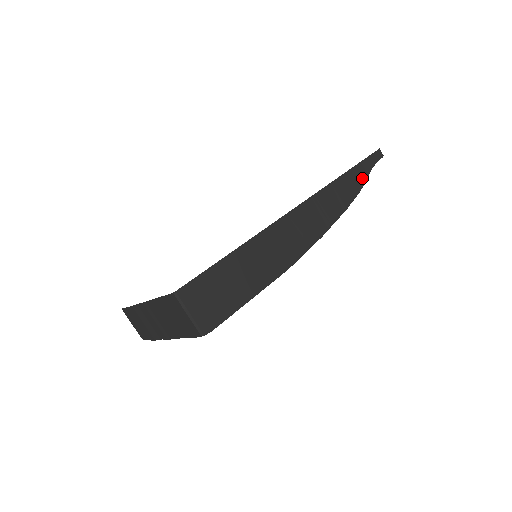
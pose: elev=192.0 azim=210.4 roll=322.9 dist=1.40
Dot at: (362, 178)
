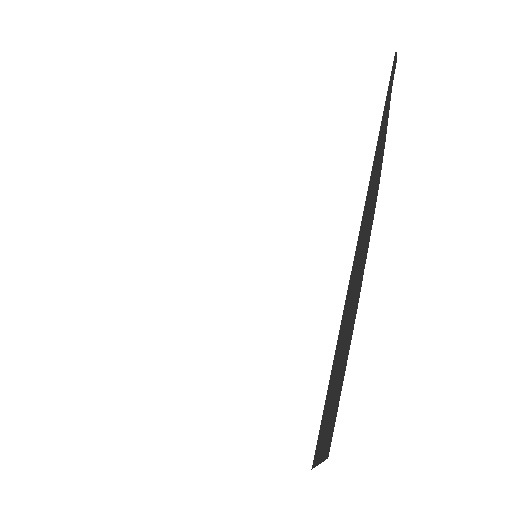
Dot at: (386, 120)
